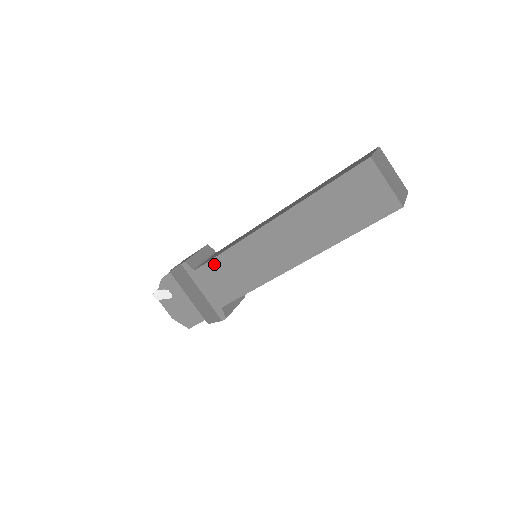
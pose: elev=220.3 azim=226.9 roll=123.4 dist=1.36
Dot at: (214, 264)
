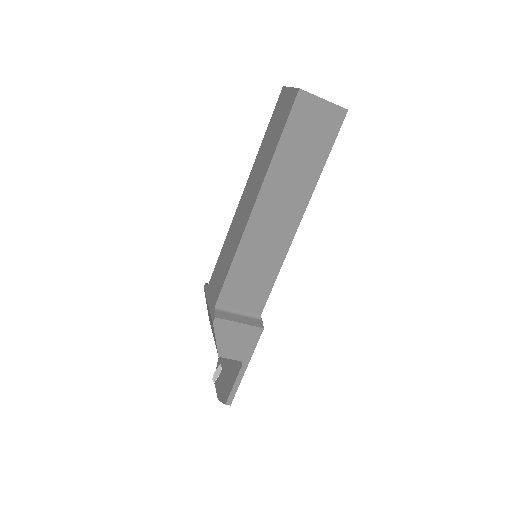
Dot at: (217, 266)
